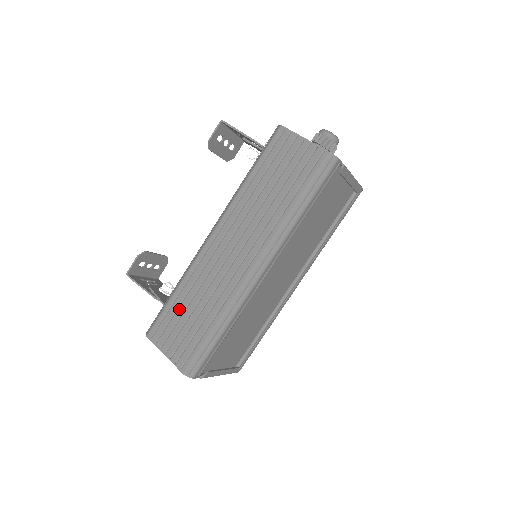
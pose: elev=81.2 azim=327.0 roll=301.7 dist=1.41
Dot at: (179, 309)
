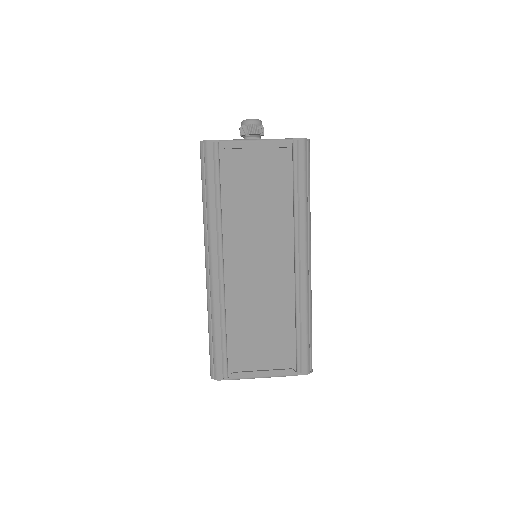
Dot at: occluded
